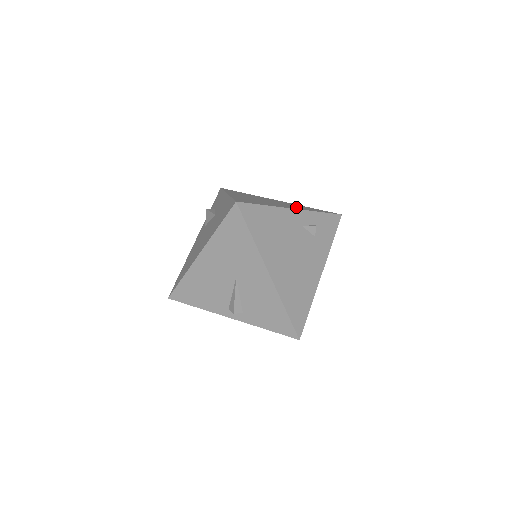
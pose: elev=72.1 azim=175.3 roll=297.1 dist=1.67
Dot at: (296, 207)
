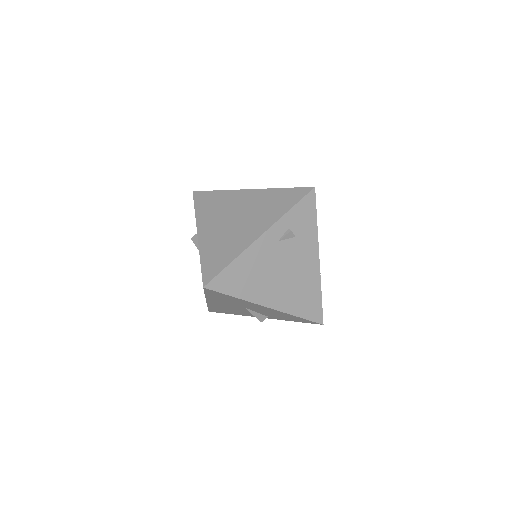
Dot at: (264, 219)
